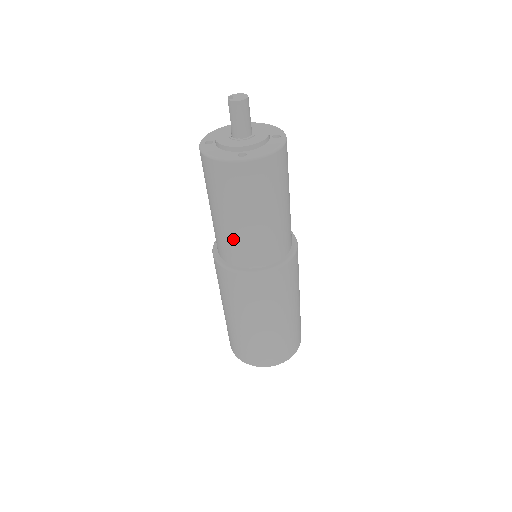
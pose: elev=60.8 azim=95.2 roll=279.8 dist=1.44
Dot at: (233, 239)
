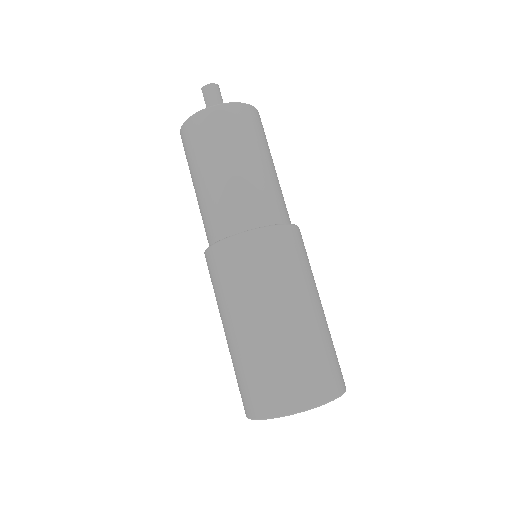
Dot at: (219, 199)
